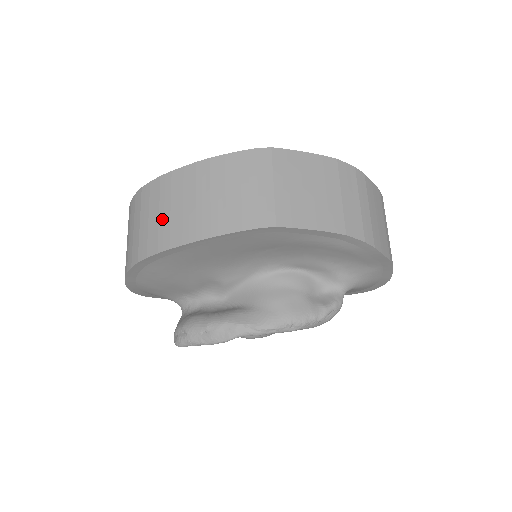
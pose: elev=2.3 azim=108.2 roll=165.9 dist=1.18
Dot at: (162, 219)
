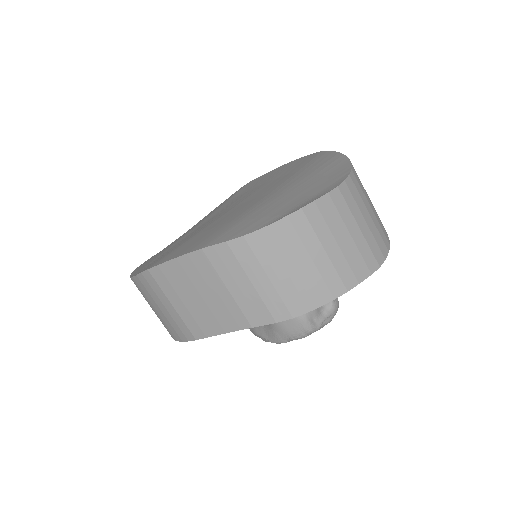
Dot at: occluded
